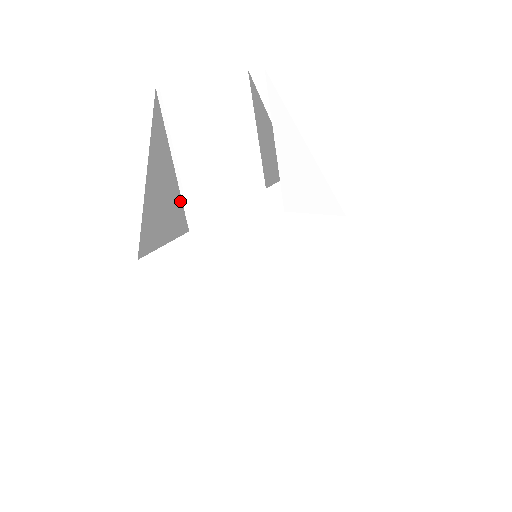
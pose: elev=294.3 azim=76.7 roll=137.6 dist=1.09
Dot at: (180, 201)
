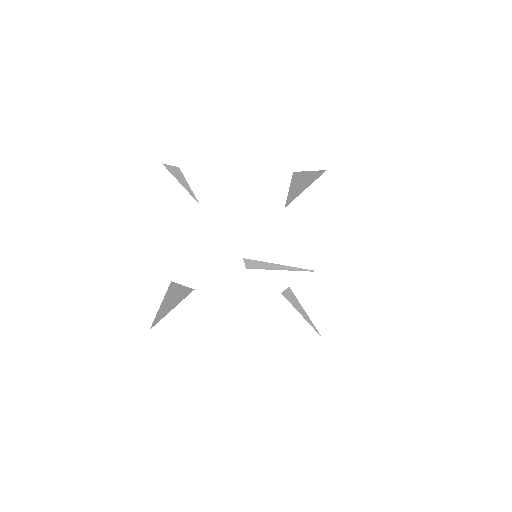
Dot at: (188, 289)
